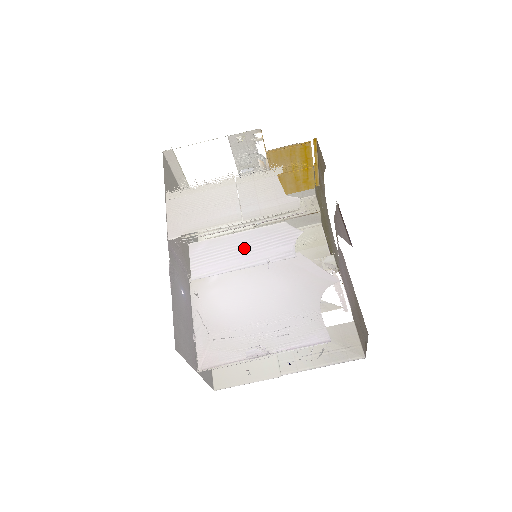
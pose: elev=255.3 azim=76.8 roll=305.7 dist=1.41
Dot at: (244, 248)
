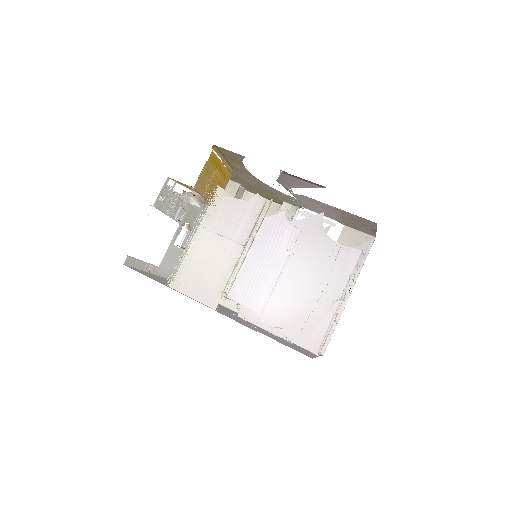
Dot at: (264, 260)
